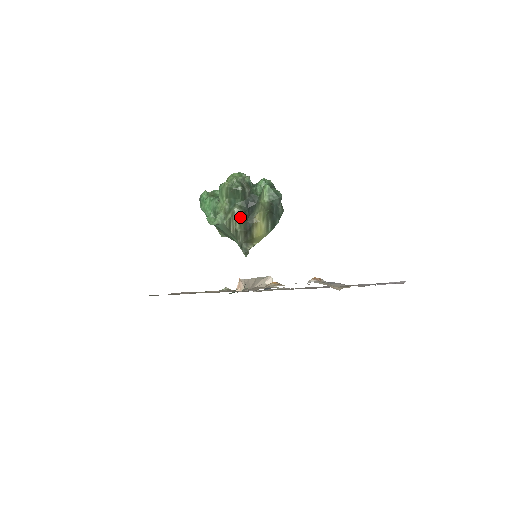
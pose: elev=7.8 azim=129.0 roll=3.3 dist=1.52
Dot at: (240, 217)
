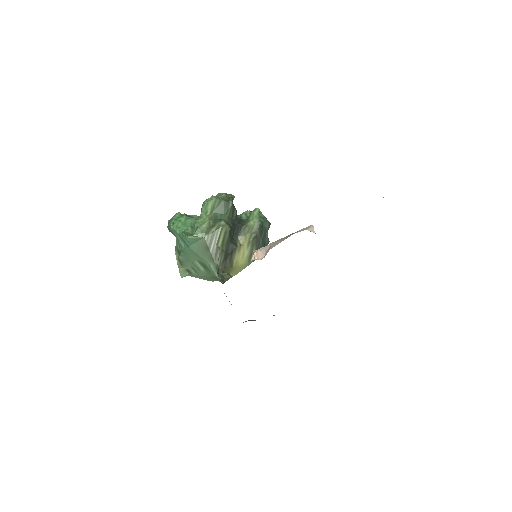
Dot at: (225, 233)
